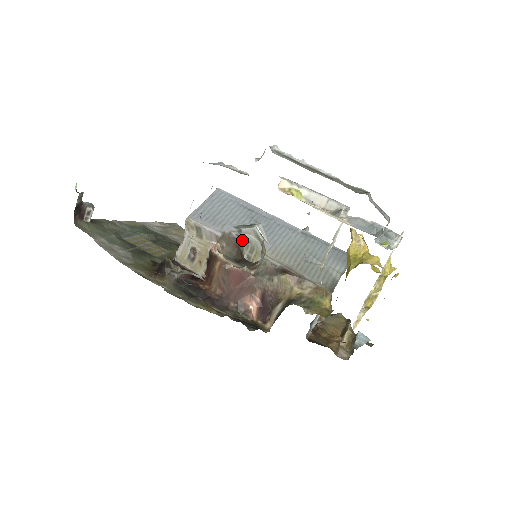
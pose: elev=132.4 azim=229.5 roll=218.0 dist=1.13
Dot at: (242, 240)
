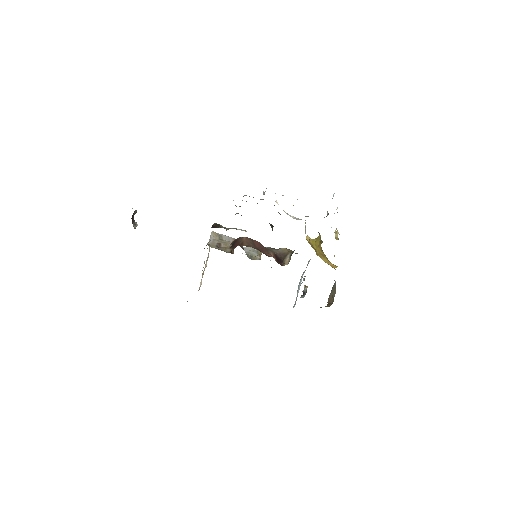
Dot at: occluded
